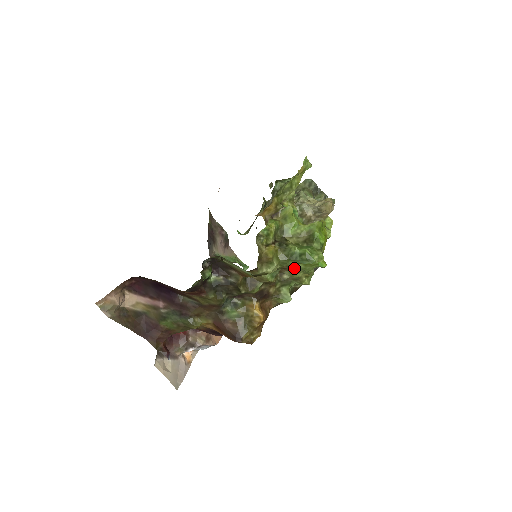
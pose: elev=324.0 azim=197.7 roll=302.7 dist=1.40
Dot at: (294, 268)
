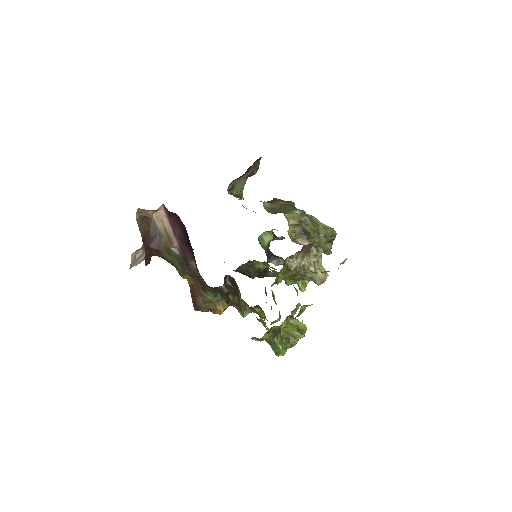
Dot at: occluded
